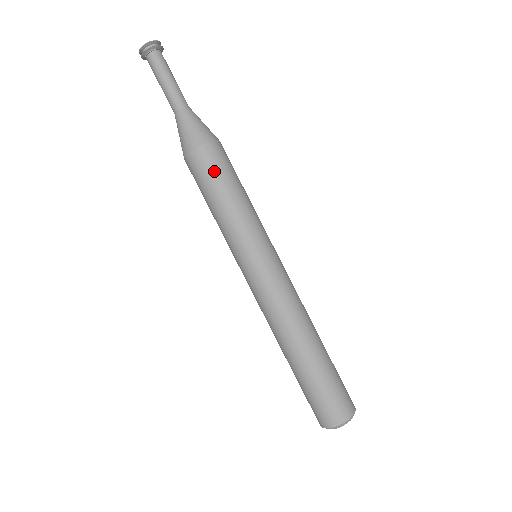
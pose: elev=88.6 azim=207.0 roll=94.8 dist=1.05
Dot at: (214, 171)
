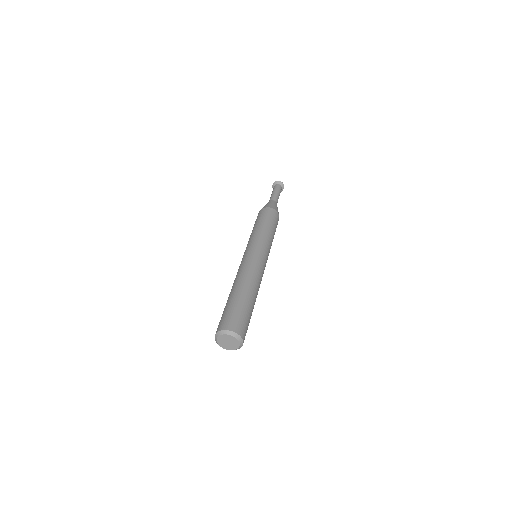
Dot at: (261, 216)
